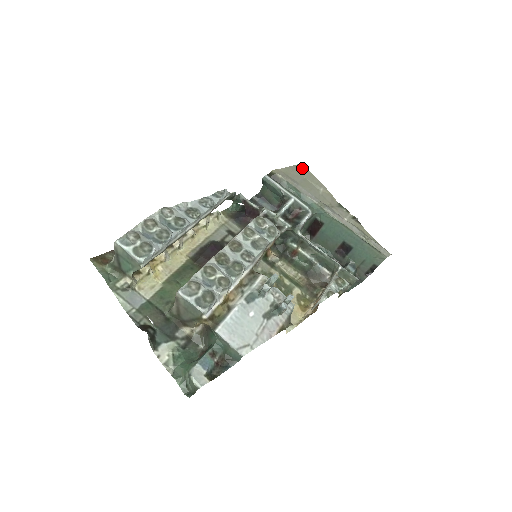
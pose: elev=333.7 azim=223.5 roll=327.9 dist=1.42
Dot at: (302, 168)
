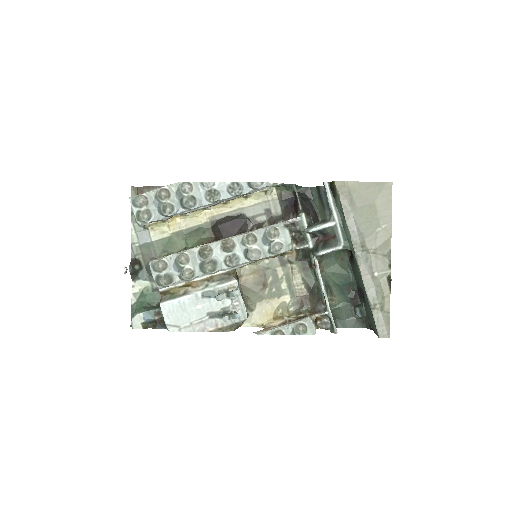
Dot at: (385, 189)
